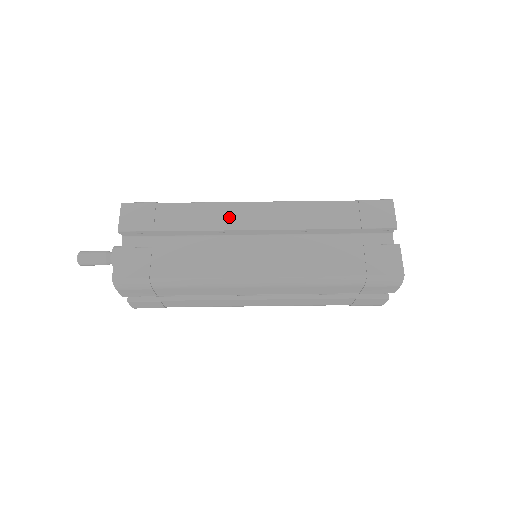
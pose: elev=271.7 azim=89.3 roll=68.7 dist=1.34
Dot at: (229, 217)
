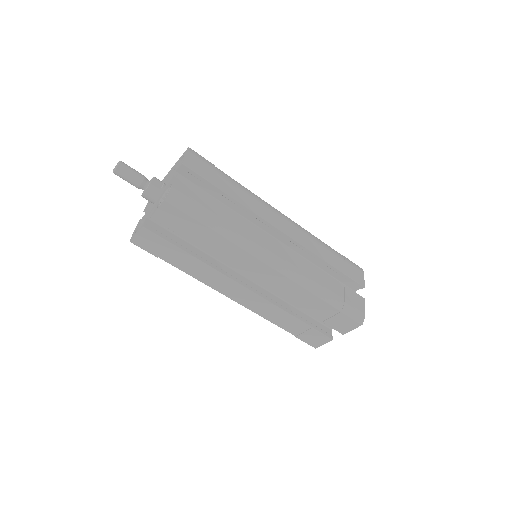
Dot at: (244, 263)
